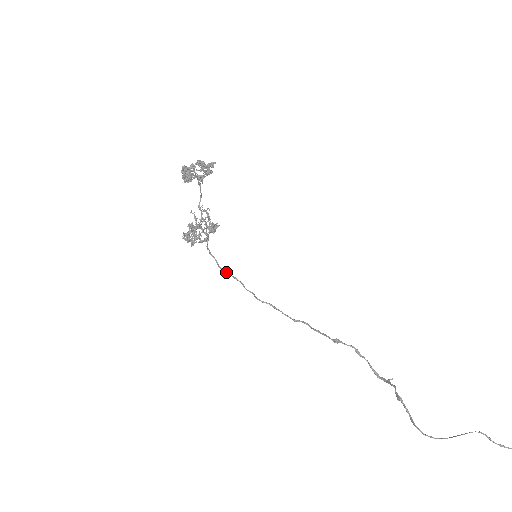
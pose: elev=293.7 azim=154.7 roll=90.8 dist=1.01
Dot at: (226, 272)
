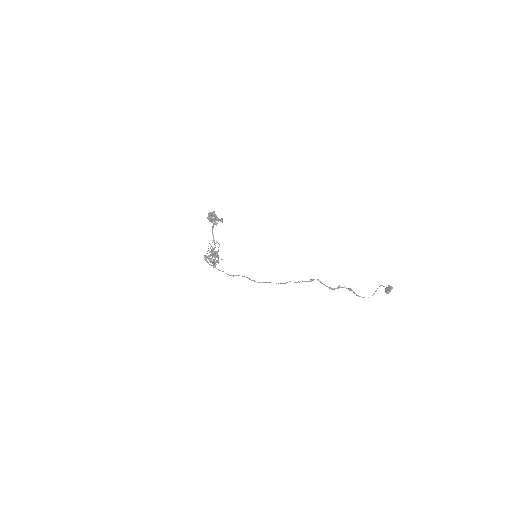
Dot at: (237, 275)
